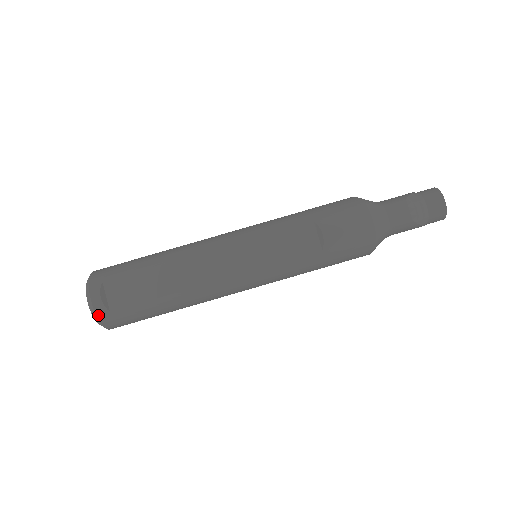
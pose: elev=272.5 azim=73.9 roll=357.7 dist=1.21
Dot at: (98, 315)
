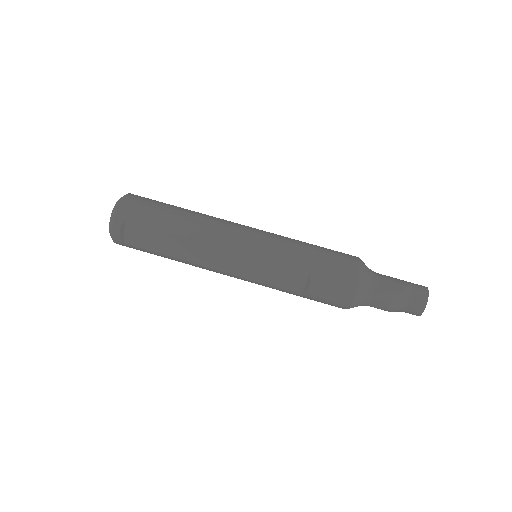
Dot at: (114, 240)
